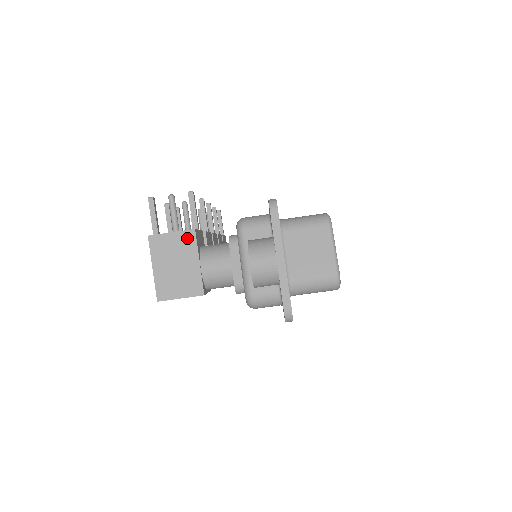
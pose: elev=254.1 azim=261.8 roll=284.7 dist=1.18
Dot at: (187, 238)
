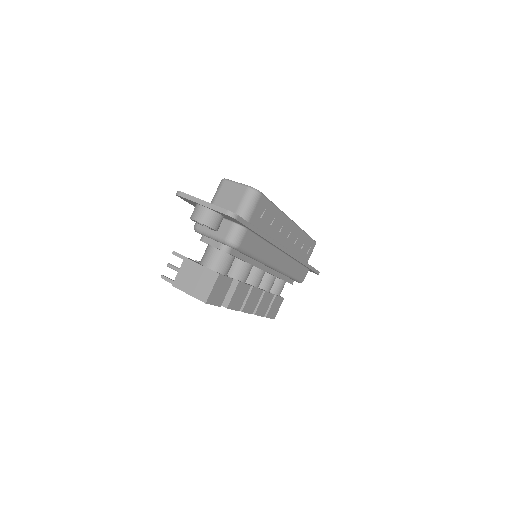
Dot at: (186, 264)
